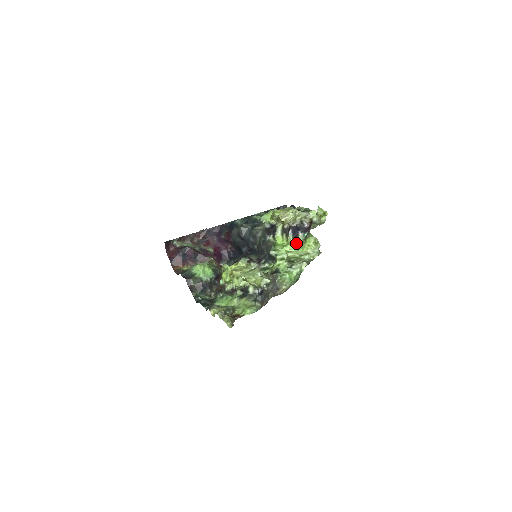
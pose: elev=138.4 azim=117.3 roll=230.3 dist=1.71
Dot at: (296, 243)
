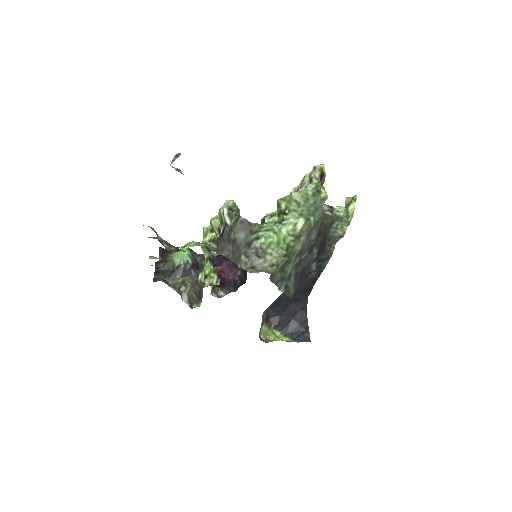
Dot at: occluded
